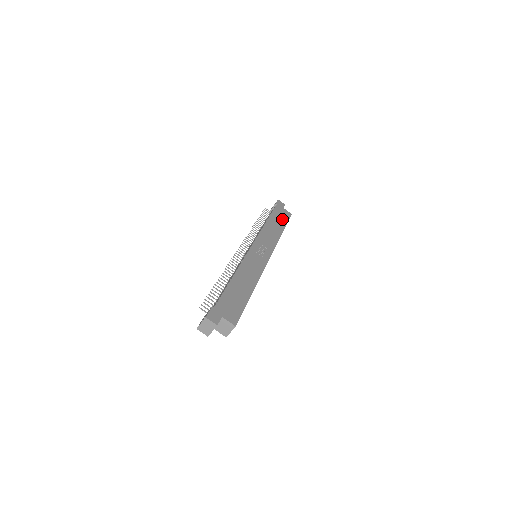
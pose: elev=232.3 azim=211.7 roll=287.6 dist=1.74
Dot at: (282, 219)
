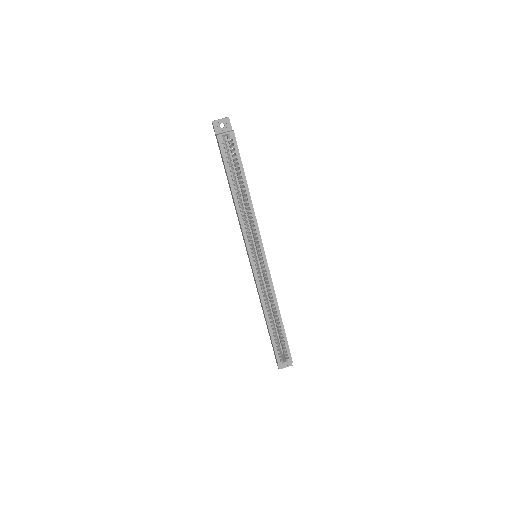
Dot at: occluded
